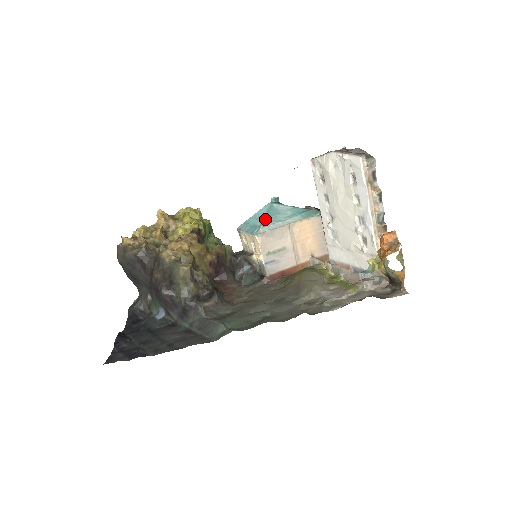
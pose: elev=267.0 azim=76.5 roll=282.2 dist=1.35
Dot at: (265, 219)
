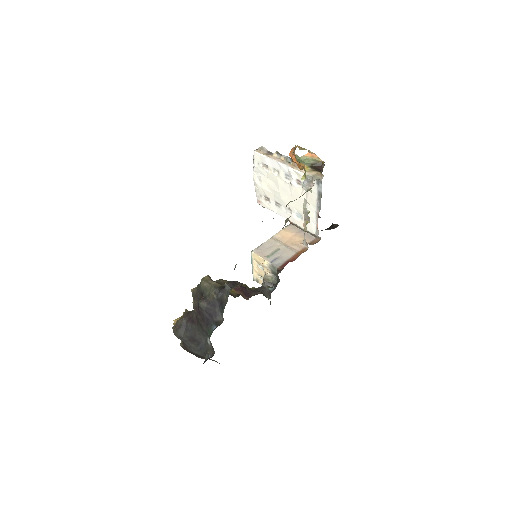
Dot at: occluded
